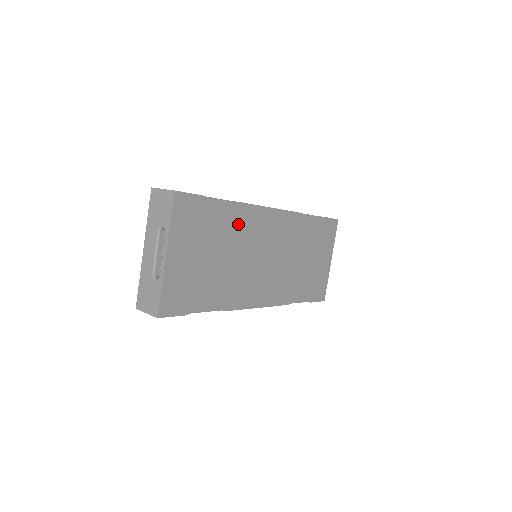
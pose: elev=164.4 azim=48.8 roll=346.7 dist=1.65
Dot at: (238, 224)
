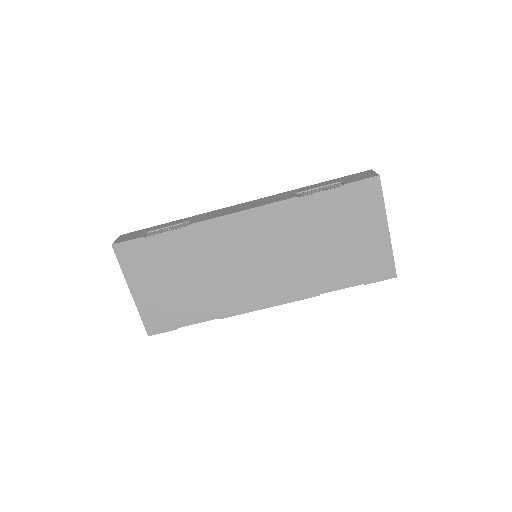
Dot at: (197, 244)
